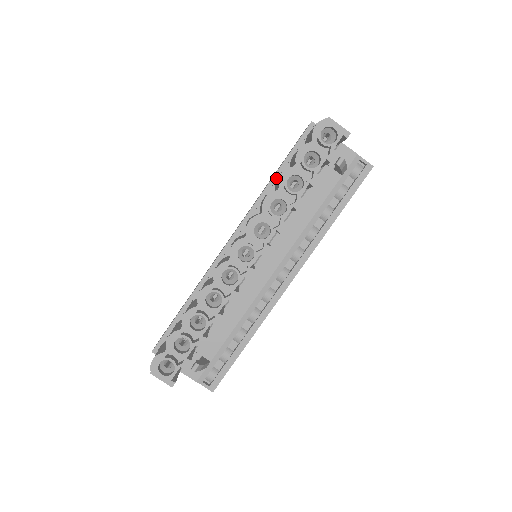
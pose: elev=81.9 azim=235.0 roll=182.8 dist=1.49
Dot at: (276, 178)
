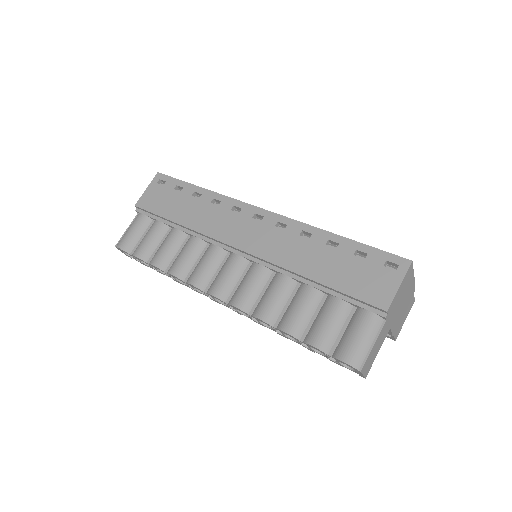
Dot at: (312, 281)
